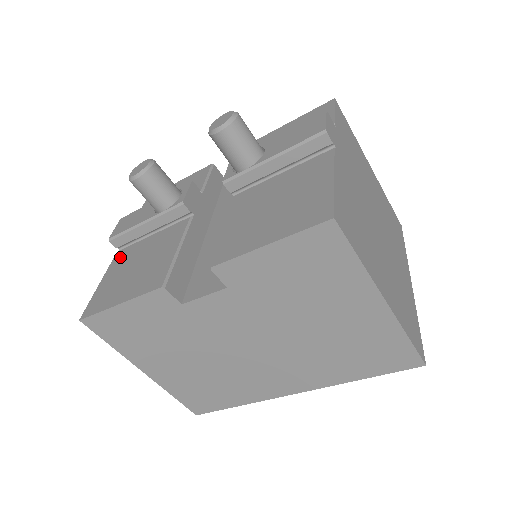
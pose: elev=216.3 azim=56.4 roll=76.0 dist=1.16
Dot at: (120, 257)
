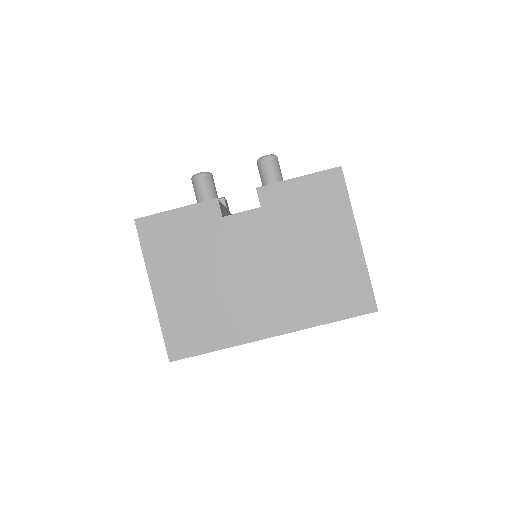
Dot at: occluded
